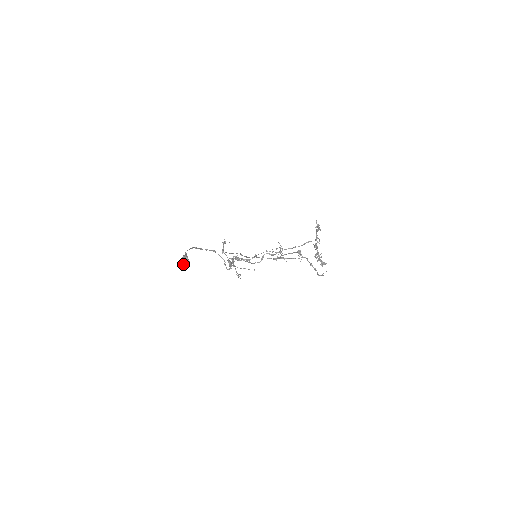
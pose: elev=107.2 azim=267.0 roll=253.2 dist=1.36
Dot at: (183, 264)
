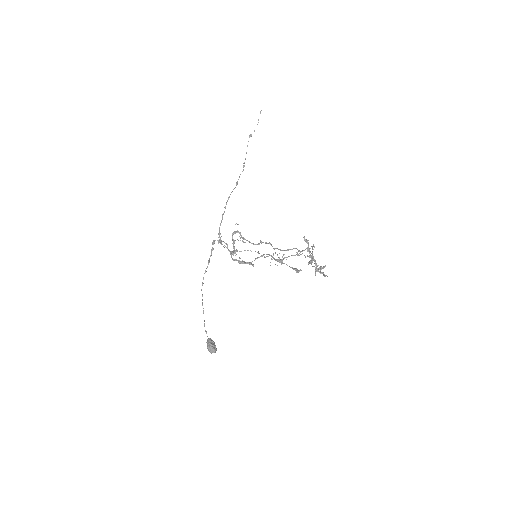
Dot at: occluded
